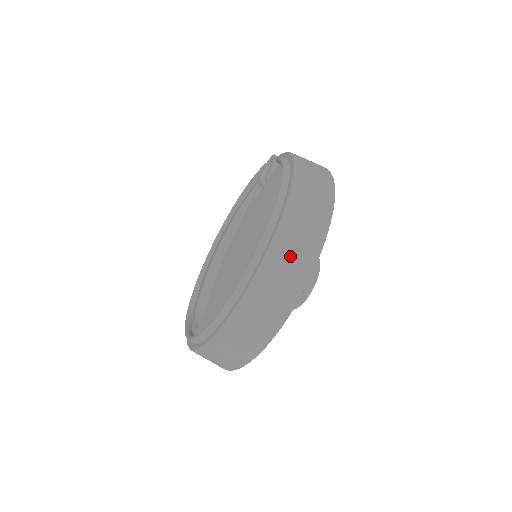
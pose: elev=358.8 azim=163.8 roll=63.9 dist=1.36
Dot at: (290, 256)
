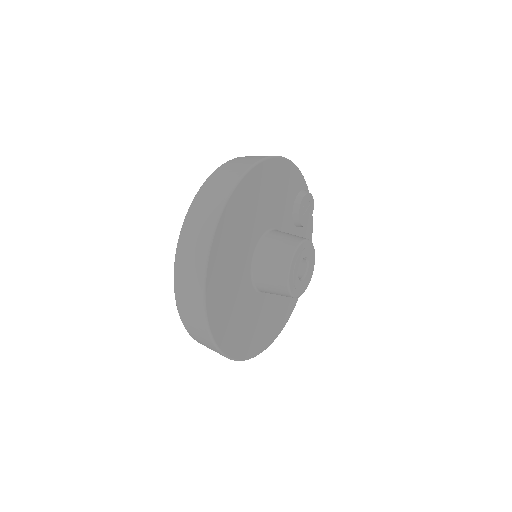
Dot at: (222, 178)
